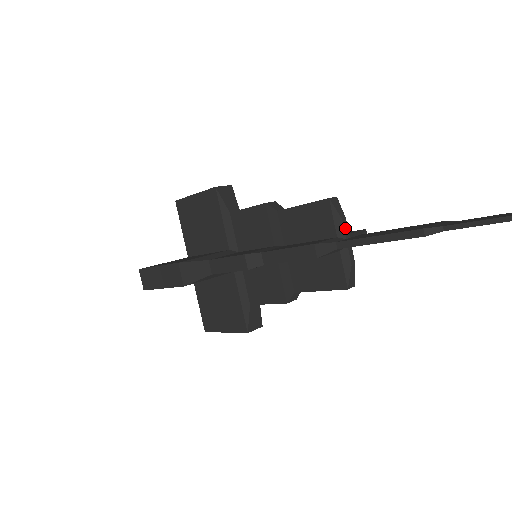
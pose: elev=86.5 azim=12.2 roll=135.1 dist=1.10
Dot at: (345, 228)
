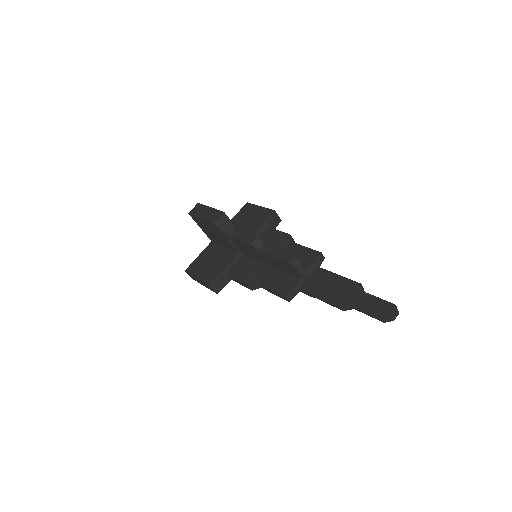
Dot at: (304, 274)
